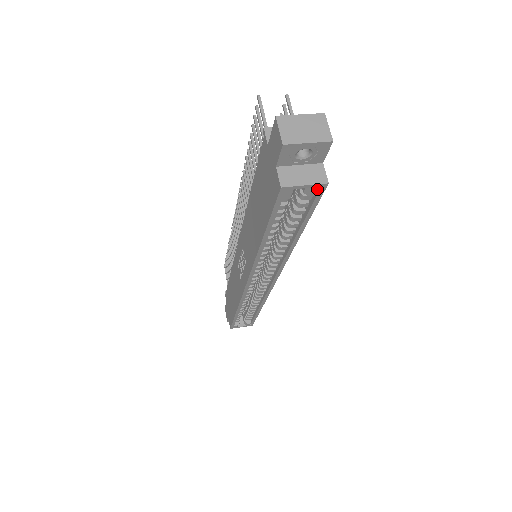
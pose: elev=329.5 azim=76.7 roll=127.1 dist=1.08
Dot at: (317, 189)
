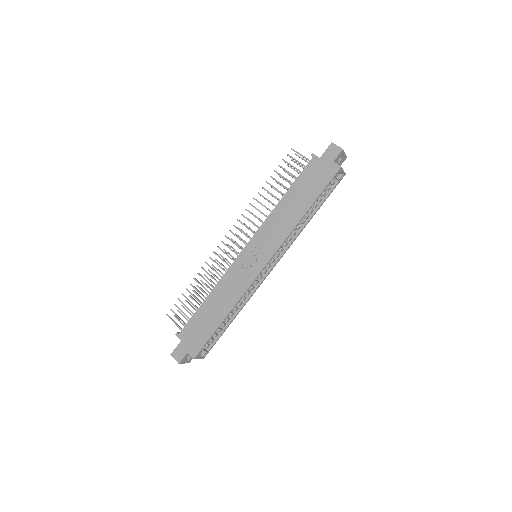
Dot at: (340, 178)
